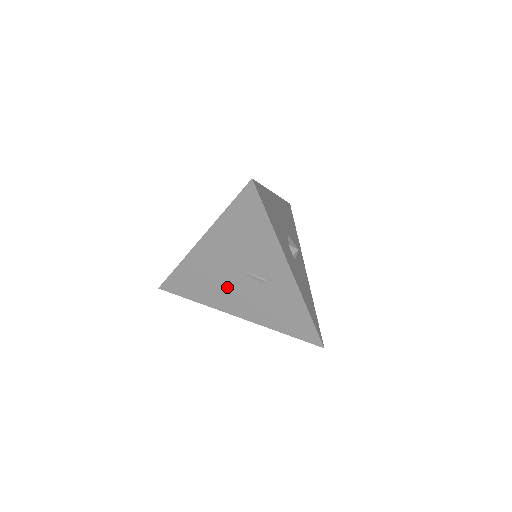
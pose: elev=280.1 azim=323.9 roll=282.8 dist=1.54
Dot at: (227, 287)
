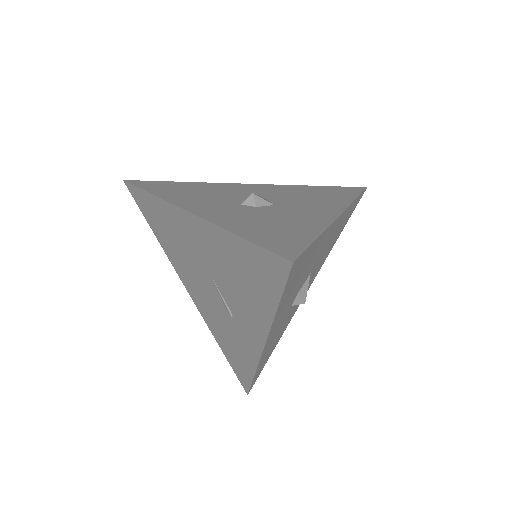
Dot at: (191, 268)
